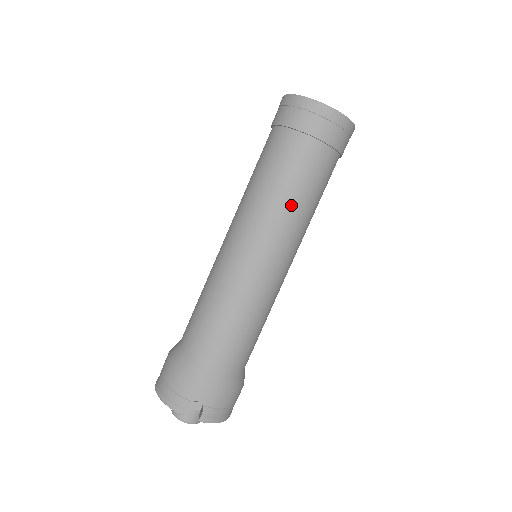
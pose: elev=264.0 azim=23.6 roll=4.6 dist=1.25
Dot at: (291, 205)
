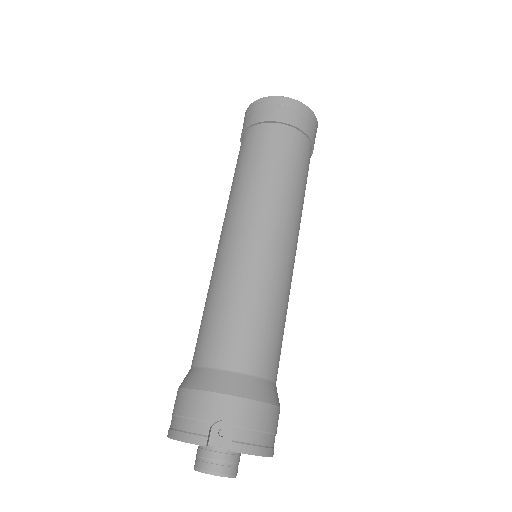
Dot at: (276, 182)
